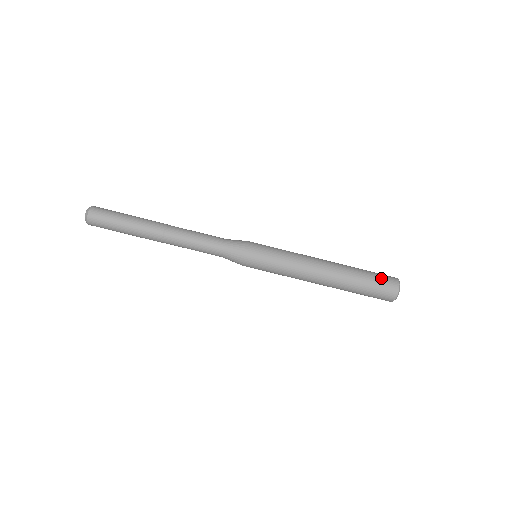
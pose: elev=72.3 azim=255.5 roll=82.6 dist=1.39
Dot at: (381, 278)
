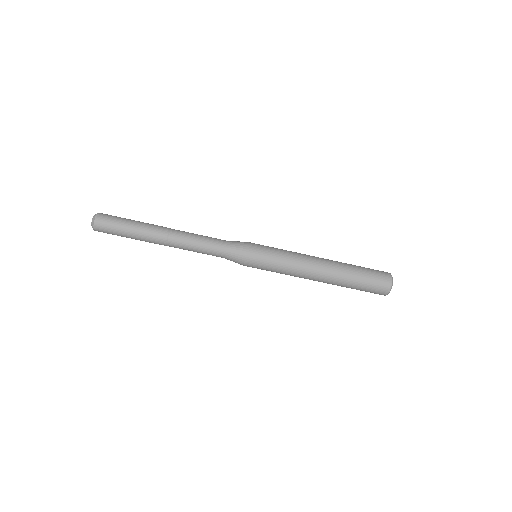
Dot at: (375, 273)
